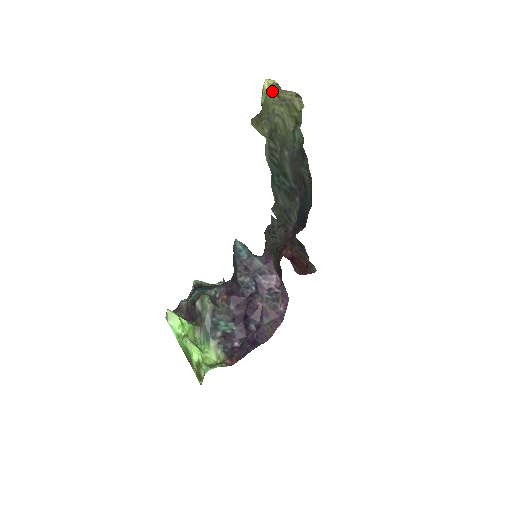
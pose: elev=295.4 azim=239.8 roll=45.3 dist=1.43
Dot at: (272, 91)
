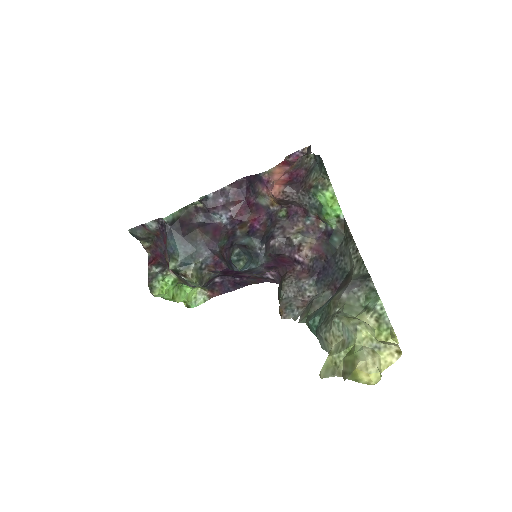
Dot at: (369, 354)
